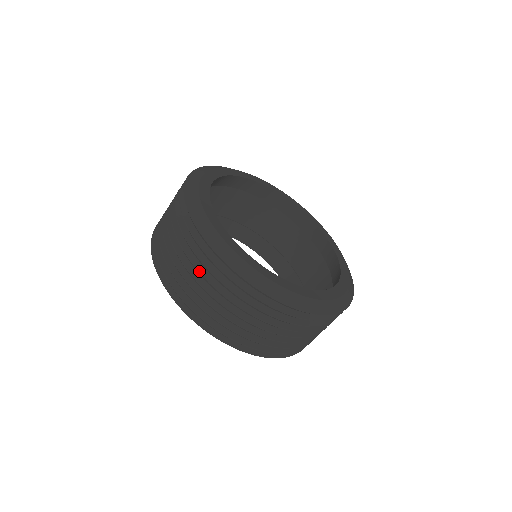
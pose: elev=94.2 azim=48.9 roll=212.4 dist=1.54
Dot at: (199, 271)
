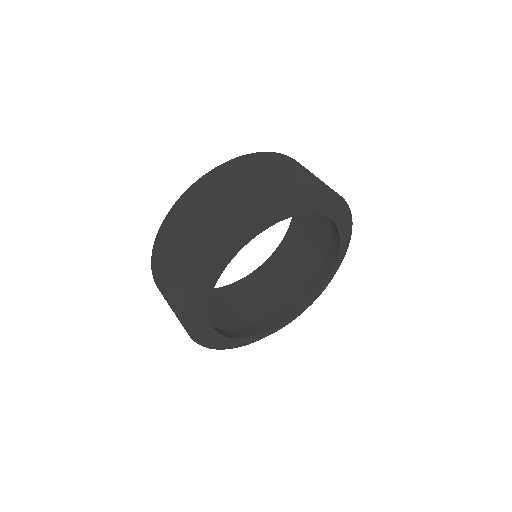
Dot at: (170, 288)
